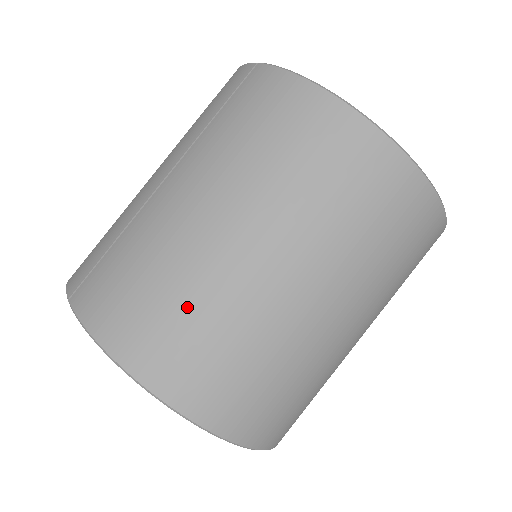
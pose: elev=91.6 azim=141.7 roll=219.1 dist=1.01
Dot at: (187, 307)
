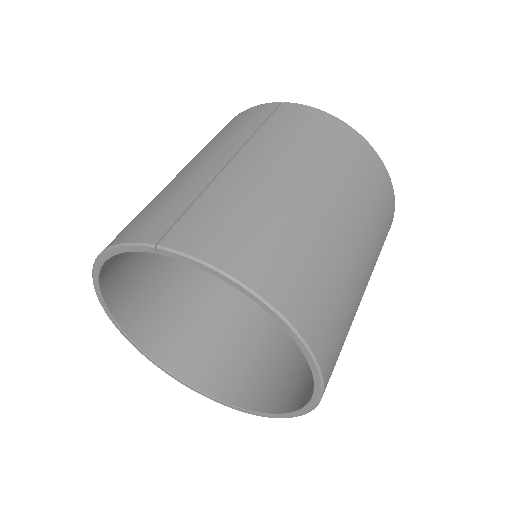
Dot at: (294, 243)
